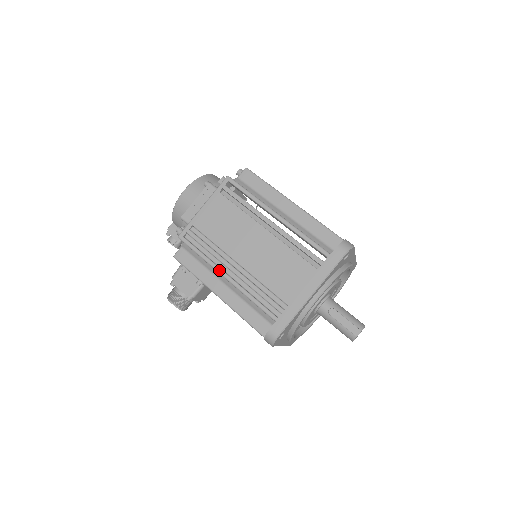
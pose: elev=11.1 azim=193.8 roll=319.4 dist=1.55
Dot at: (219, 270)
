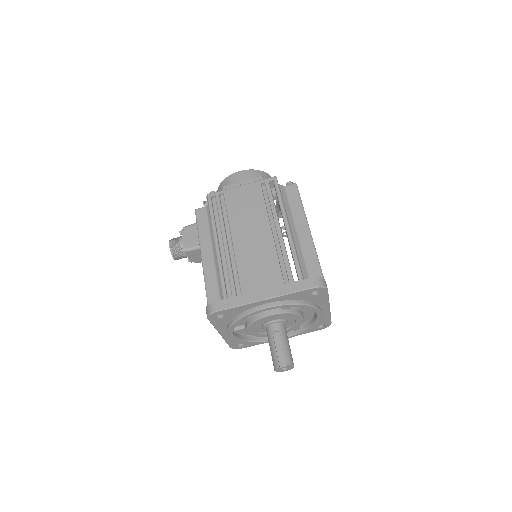
Dot at: (215, 236)
